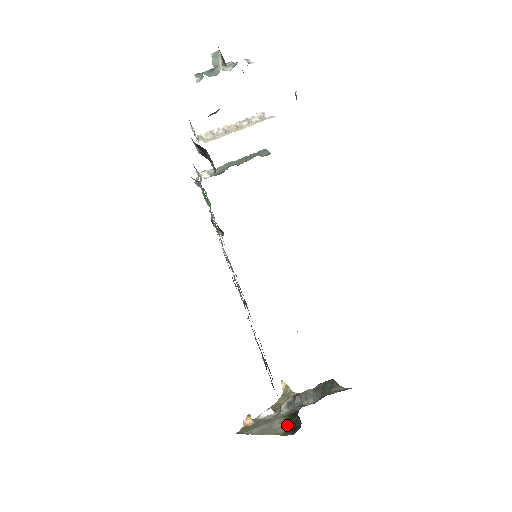
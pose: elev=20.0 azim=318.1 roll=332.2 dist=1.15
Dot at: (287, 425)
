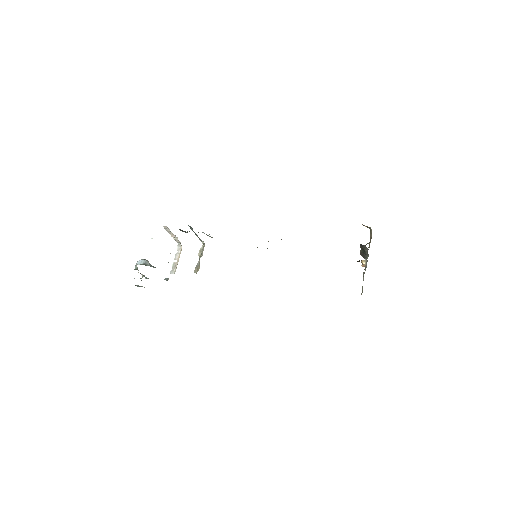
Dot at: occluded
